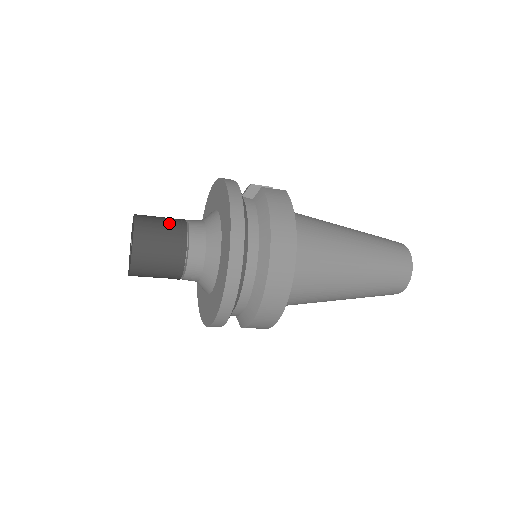
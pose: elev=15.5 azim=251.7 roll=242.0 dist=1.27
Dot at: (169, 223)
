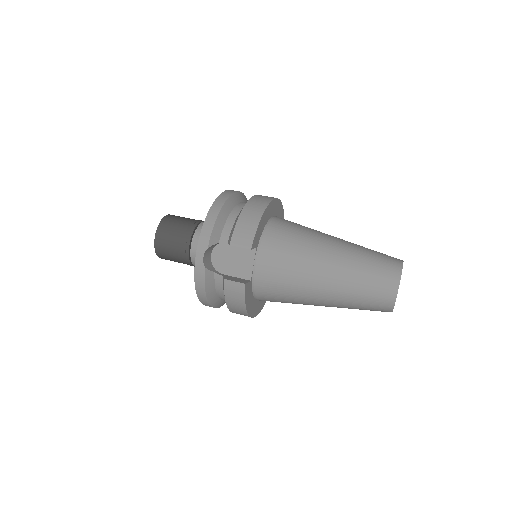
Dot at: (177, 253)
